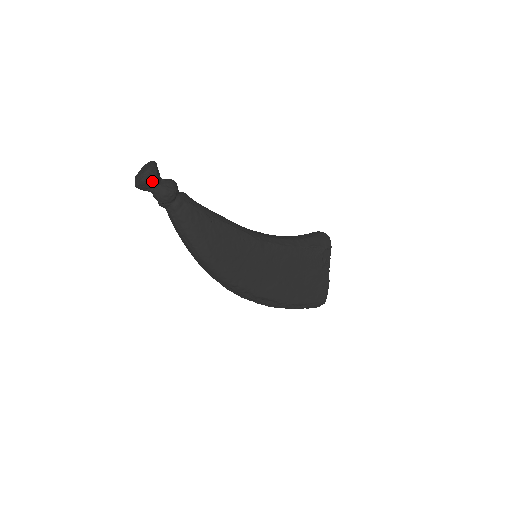
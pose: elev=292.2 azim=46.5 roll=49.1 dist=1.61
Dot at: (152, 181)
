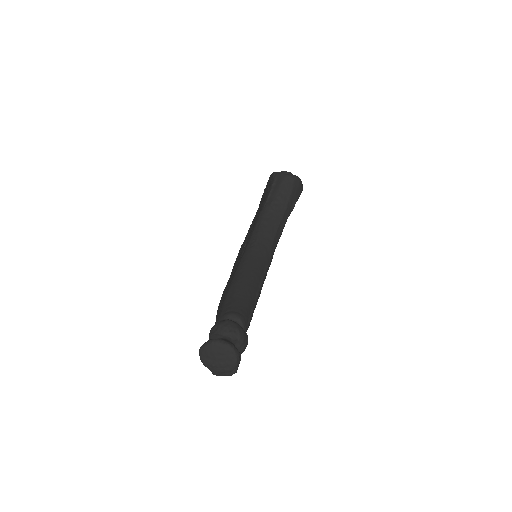
Dot at: occluded
